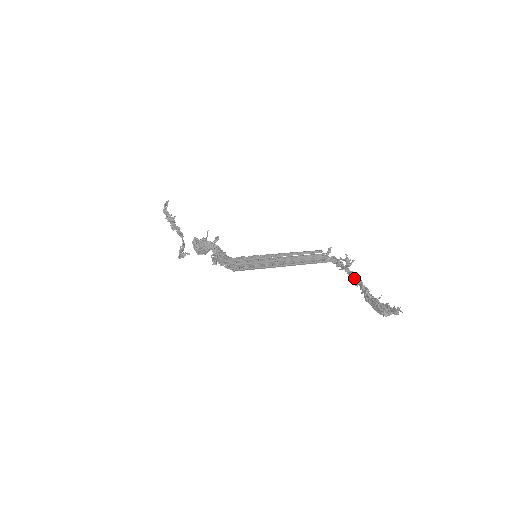
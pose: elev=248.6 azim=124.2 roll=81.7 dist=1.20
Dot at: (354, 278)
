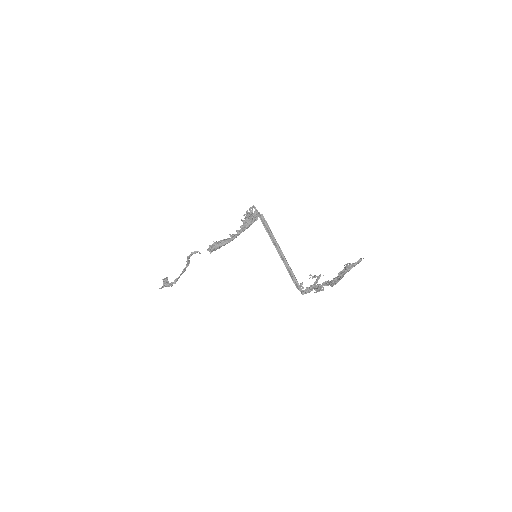
Dot at: (321, 286)
